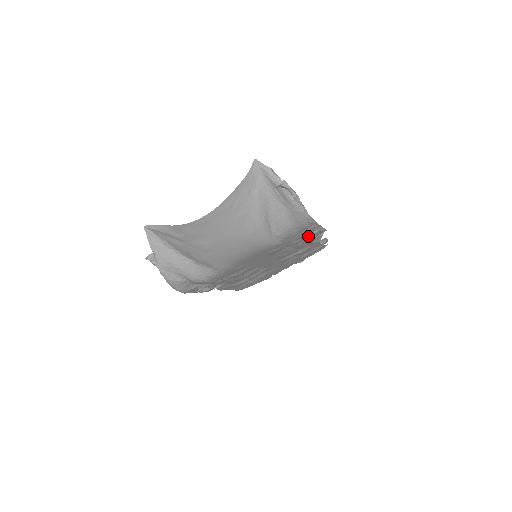
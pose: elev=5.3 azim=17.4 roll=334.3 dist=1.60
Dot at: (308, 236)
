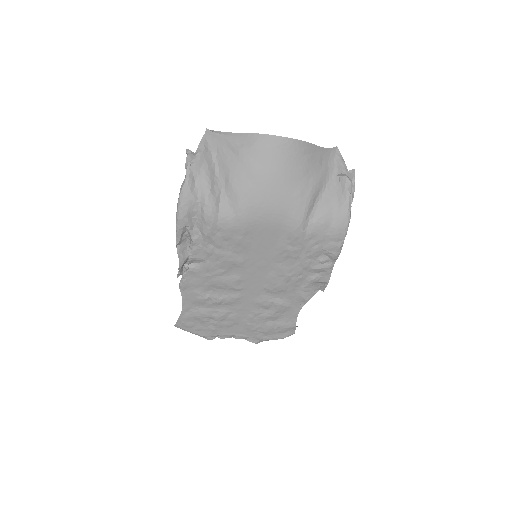
Dot at: (318, 265)
